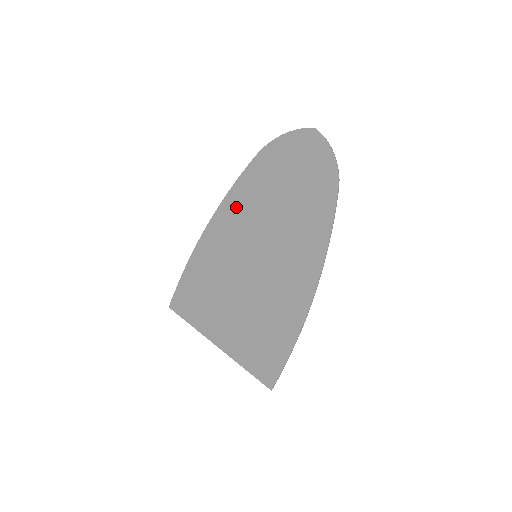
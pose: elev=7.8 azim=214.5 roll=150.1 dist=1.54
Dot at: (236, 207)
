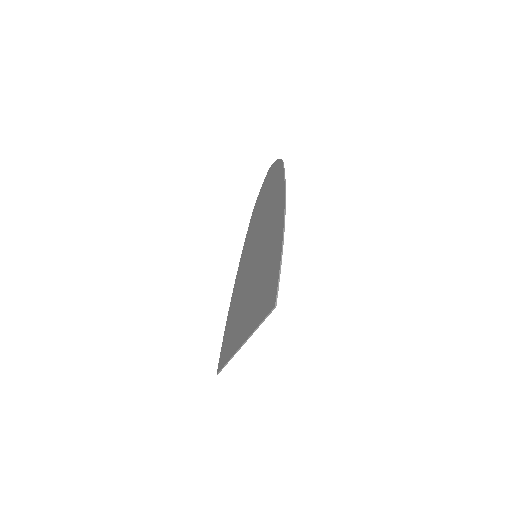
Dot at: (245, 255)
